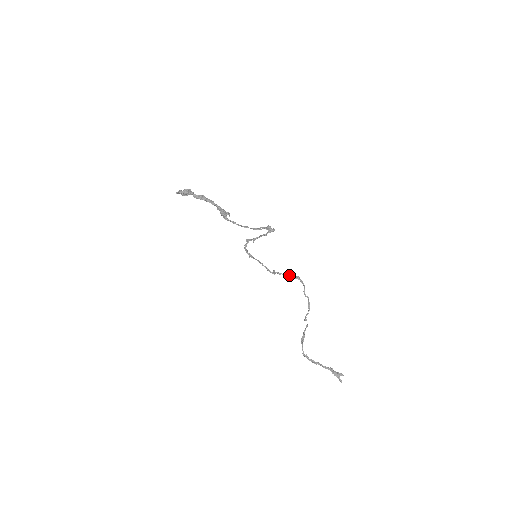
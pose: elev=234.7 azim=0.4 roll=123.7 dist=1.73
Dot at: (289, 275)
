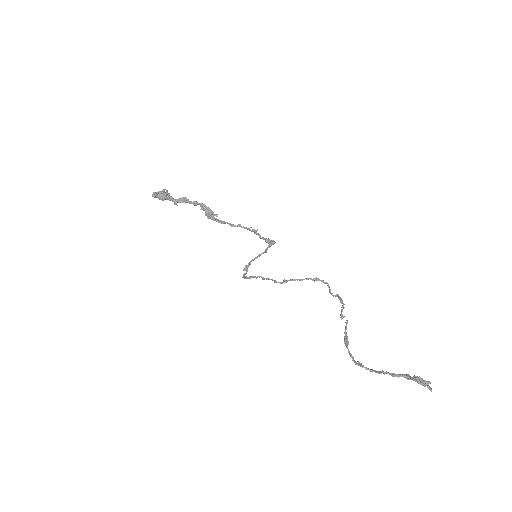
Dot at: occluded
